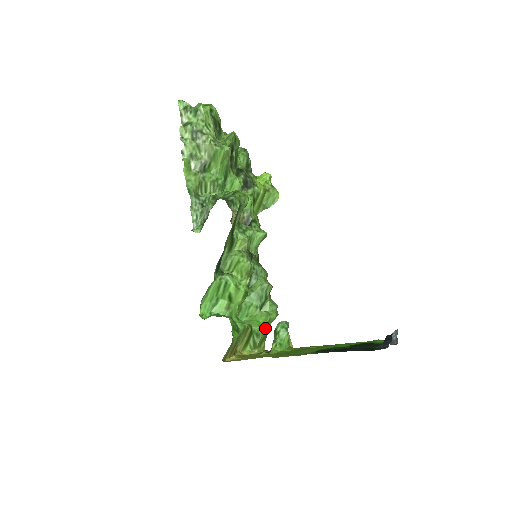
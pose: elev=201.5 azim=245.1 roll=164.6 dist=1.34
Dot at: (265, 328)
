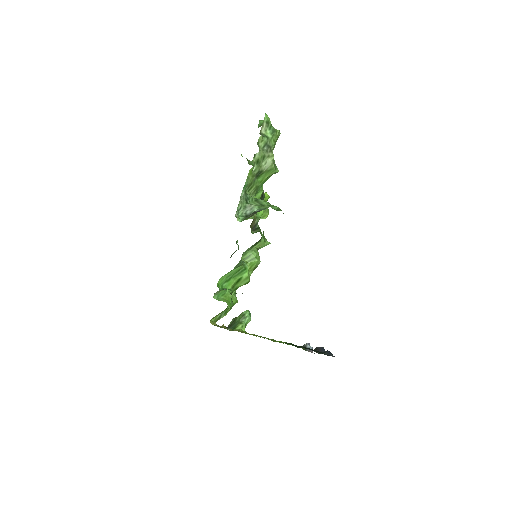
Dot at: (230, 309)
